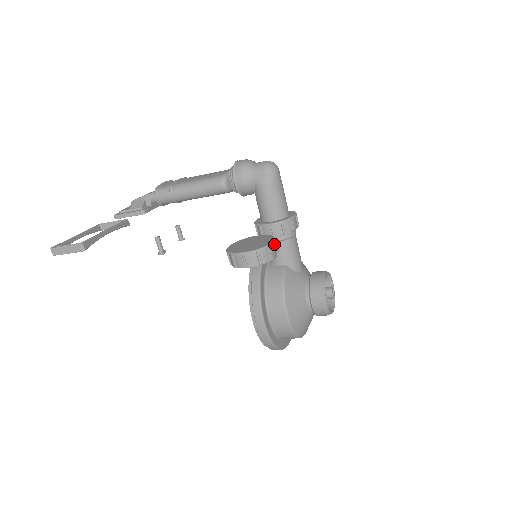
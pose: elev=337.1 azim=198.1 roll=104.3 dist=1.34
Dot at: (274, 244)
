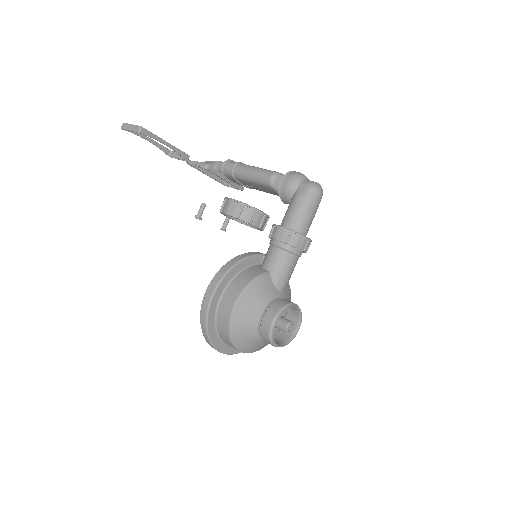
Dot at: (263, 216)
